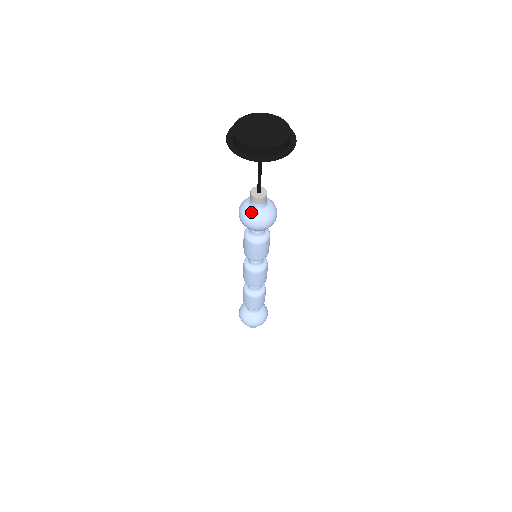
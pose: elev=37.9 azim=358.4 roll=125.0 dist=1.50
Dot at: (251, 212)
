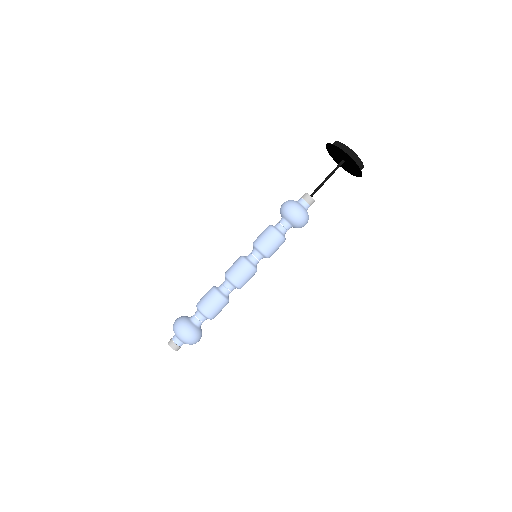
Dot at: (296, 202)
